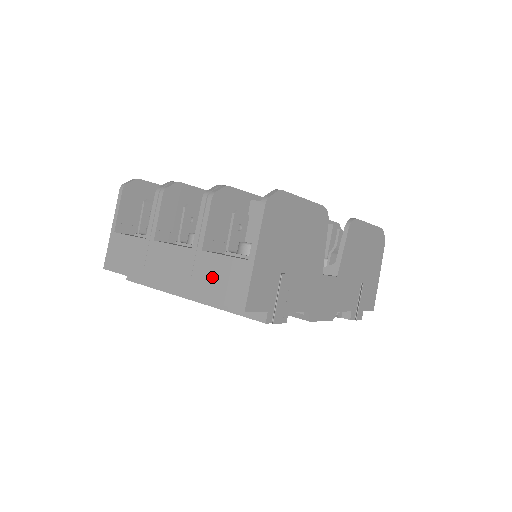
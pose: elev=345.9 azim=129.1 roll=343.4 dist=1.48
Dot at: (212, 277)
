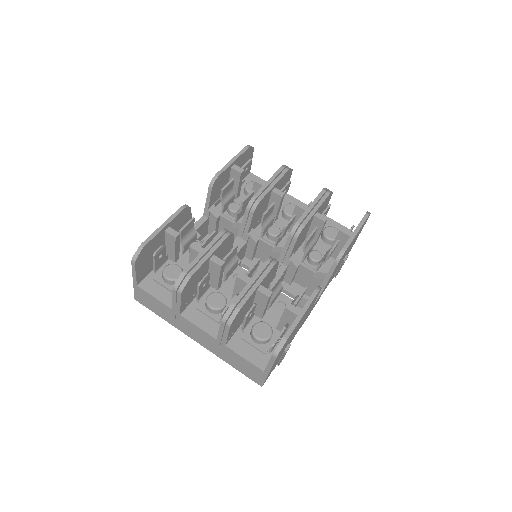
Dot at: (236, 362)
